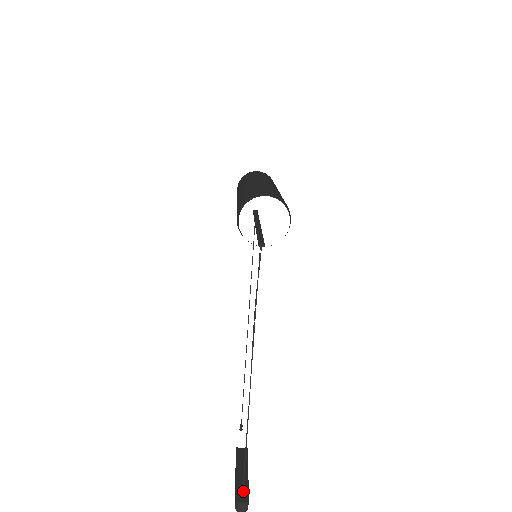
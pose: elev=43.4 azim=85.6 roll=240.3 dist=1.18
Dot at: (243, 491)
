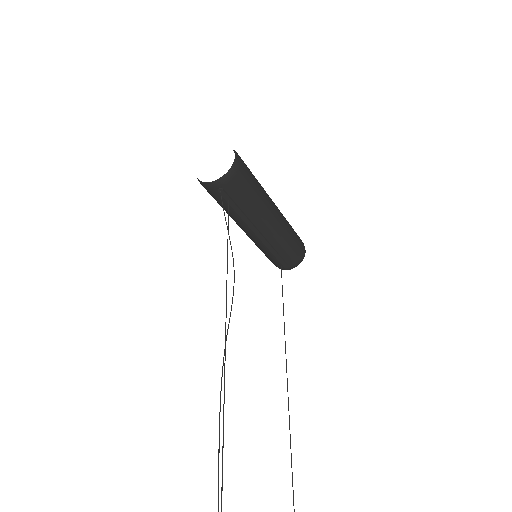
Dot at: out of frame
